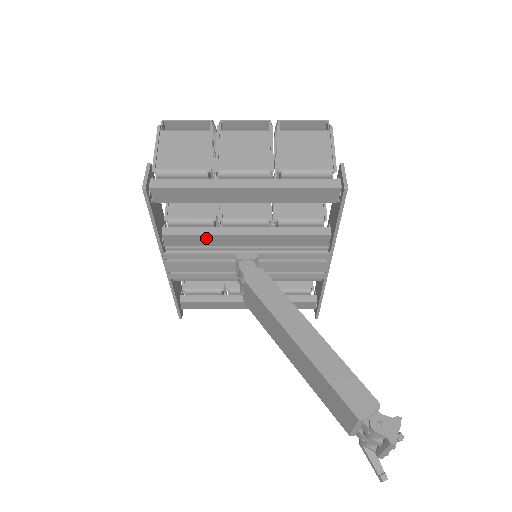
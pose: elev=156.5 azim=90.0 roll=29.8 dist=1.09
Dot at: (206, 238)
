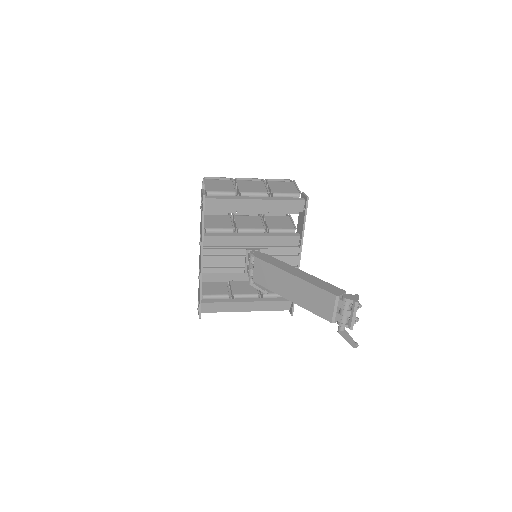
Dot at: (229, 239)
